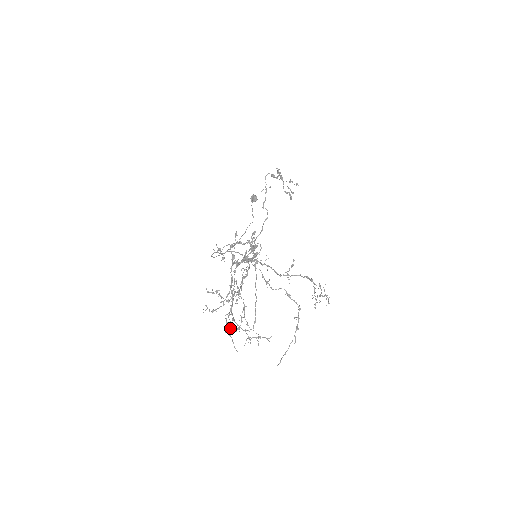
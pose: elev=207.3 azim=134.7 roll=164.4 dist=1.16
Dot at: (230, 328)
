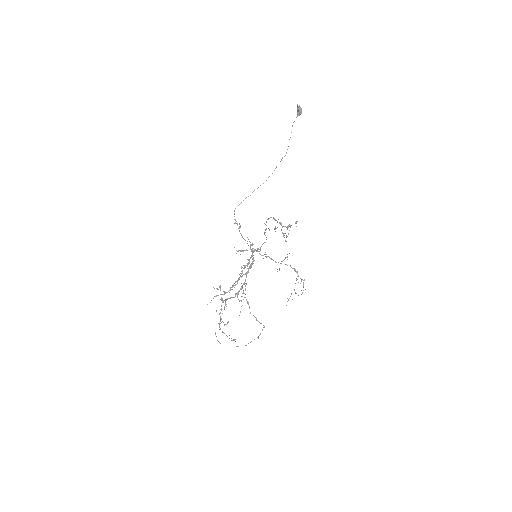
Dot at: (221, 322)
